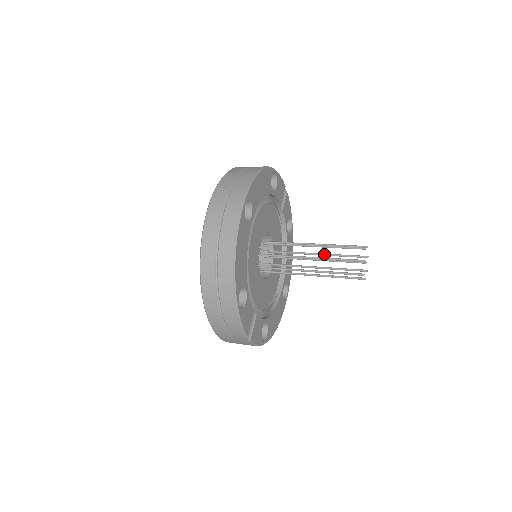
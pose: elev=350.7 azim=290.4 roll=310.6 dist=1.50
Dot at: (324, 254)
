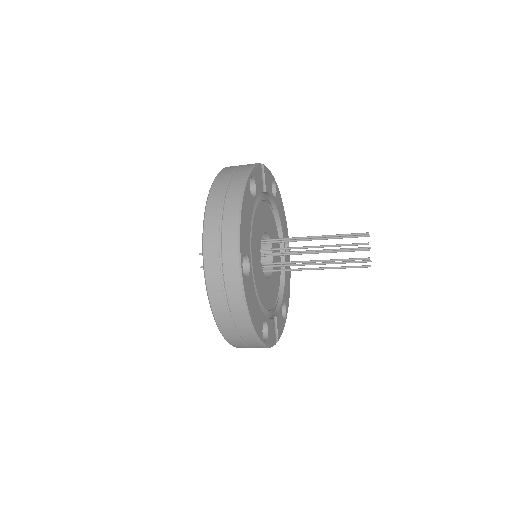
Dot at: (324, 239)
